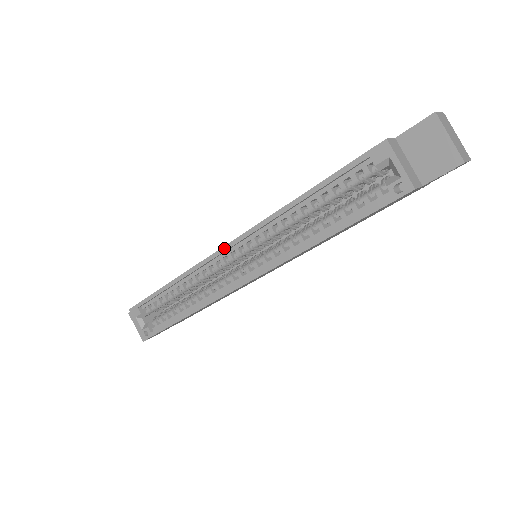
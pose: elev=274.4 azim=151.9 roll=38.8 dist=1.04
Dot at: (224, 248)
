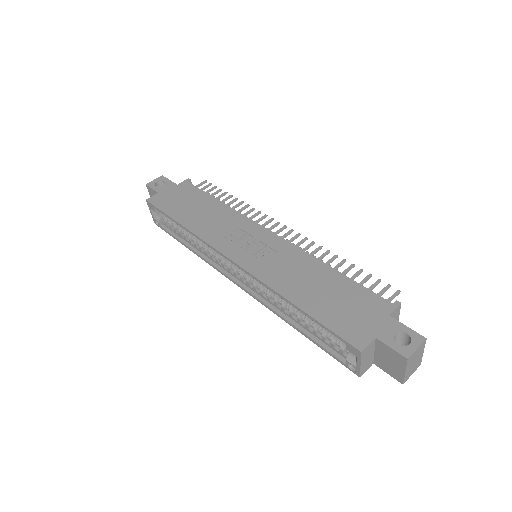
Dot at: (229, 259)
